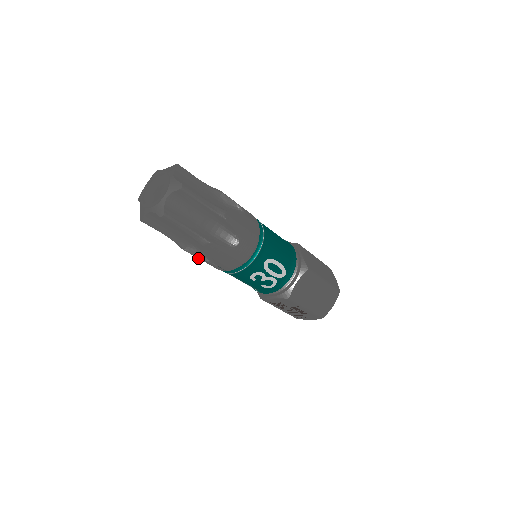
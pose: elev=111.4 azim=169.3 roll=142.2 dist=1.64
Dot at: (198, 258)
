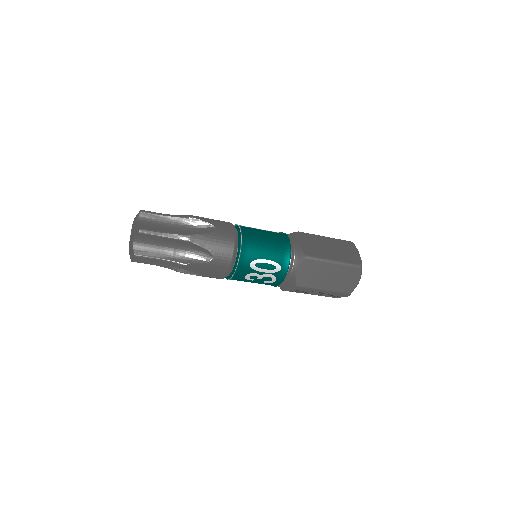
Dot at: occluded
